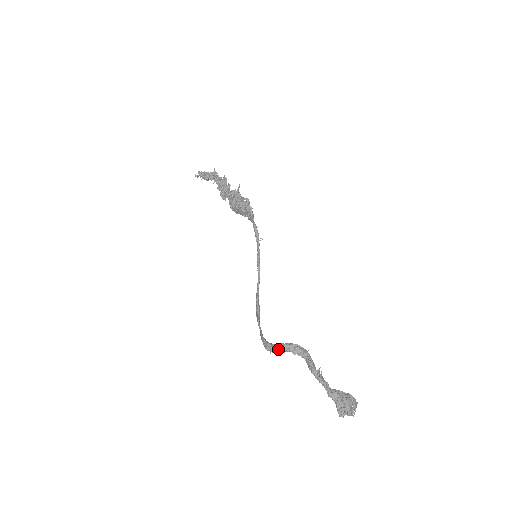
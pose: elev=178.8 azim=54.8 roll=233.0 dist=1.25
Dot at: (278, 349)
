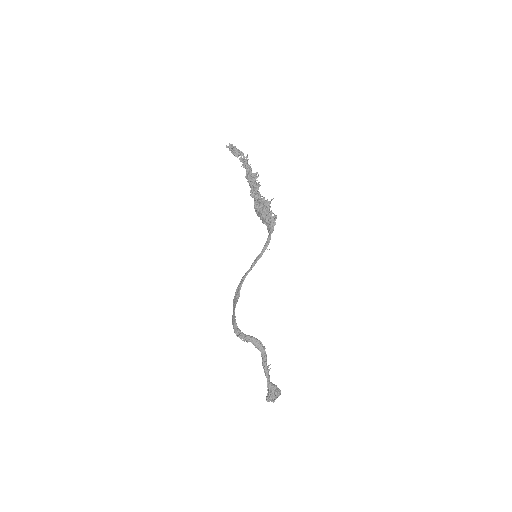
Dot at: (245, 338)
